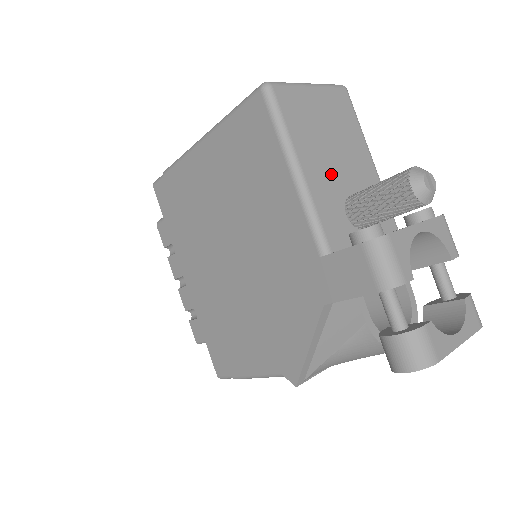
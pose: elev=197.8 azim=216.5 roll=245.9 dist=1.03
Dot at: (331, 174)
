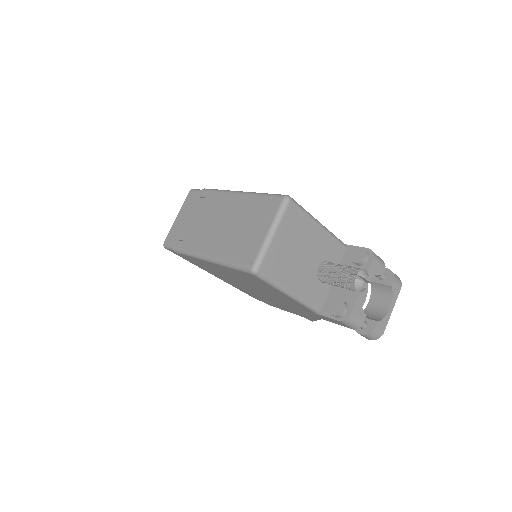
Dot at: (305, 272)
